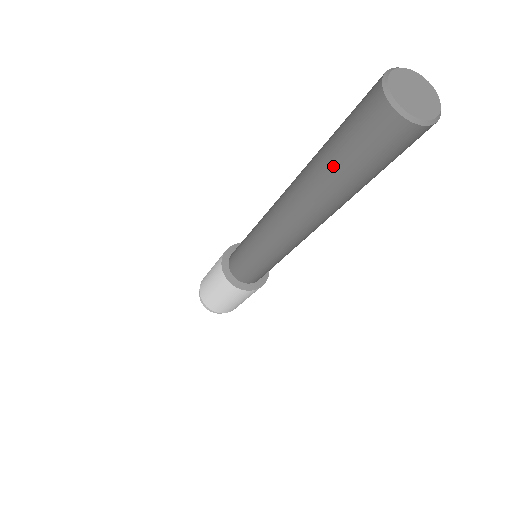
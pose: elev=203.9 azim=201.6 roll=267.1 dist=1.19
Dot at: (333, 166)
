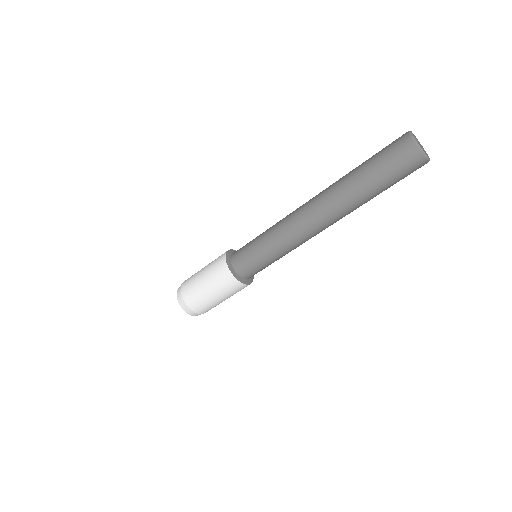
Dot at: (373, 187)
